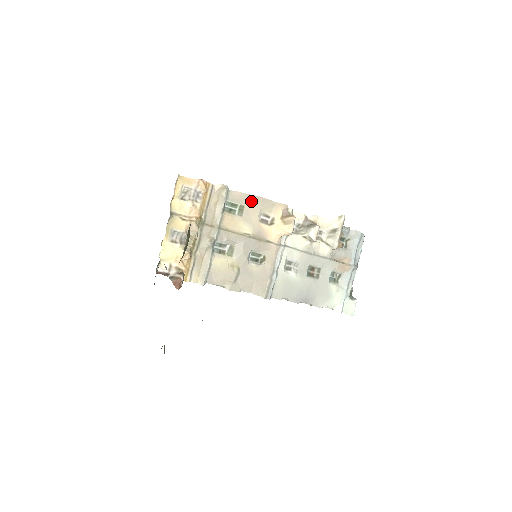
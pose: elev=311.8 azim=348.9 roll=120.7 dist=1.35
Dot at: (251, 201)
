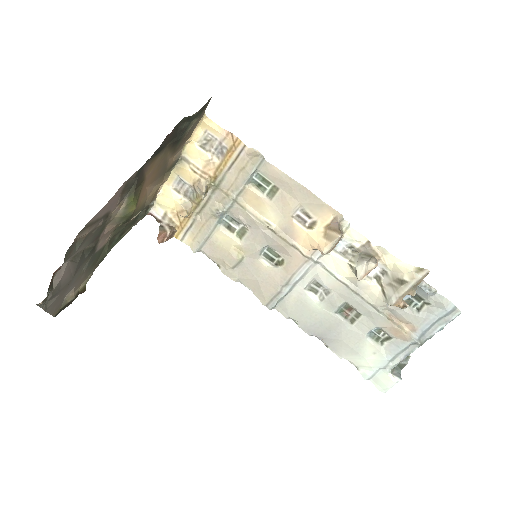
Dot at: (290, 187)
